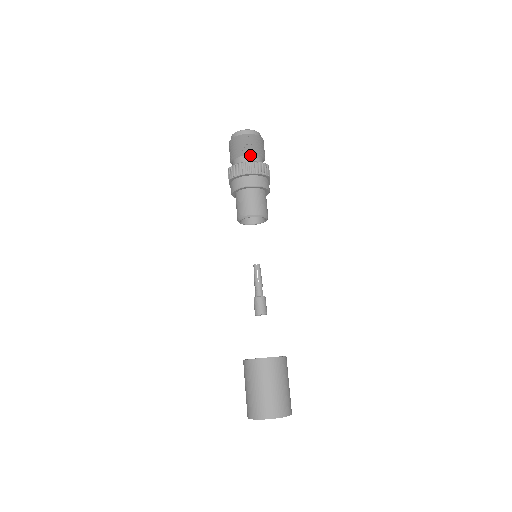
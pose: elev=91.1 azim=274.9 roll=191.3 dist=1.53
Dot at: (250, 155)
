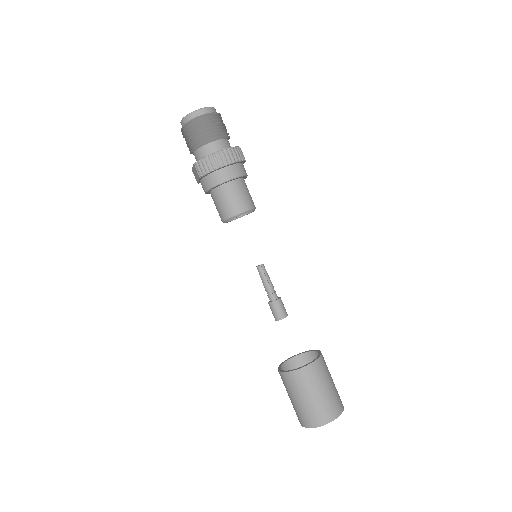
Dot at: (216, 140)
